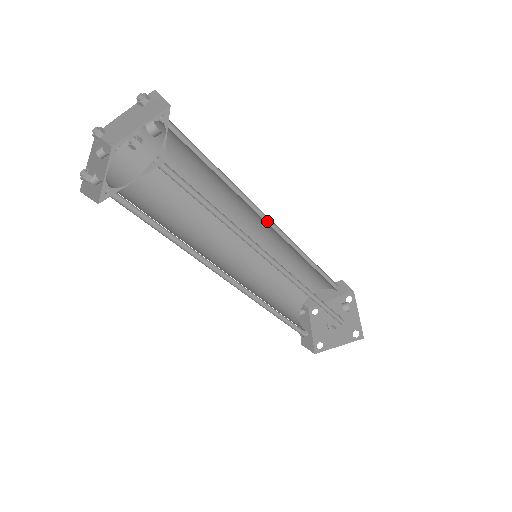
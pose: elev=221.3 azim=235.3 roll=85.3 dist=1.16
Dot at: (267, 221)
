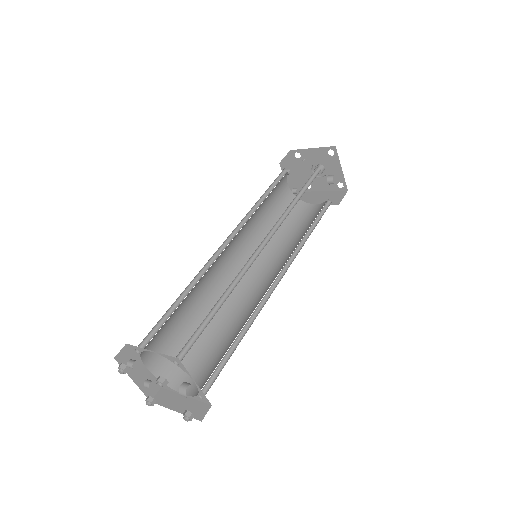
Dot at: (259, 245)
